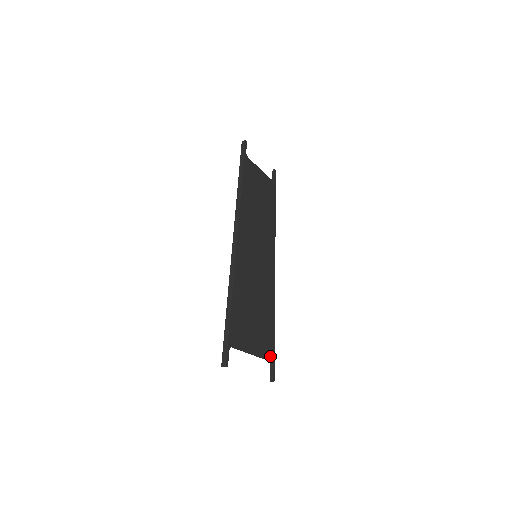
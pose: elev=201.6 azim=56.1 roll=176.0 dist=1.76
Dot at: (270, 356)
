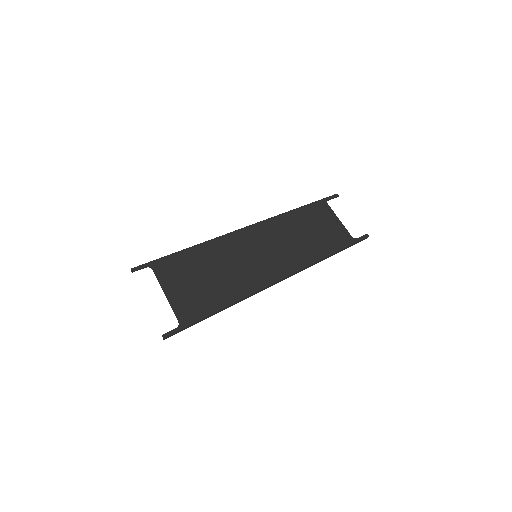
Dot at: (183, 320)
